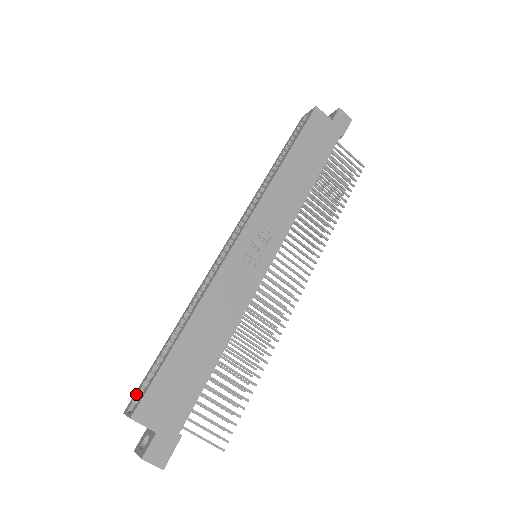
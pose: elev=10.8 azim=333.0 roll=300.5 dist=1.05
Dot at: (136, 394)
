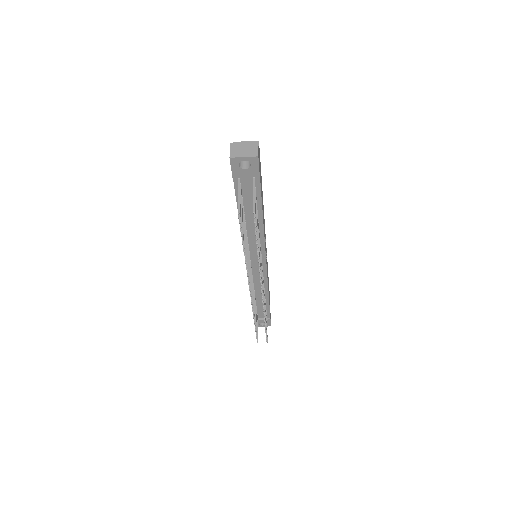
Dot at: occluded
